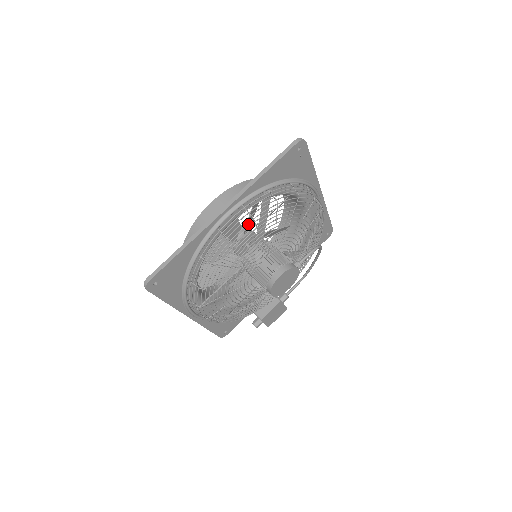
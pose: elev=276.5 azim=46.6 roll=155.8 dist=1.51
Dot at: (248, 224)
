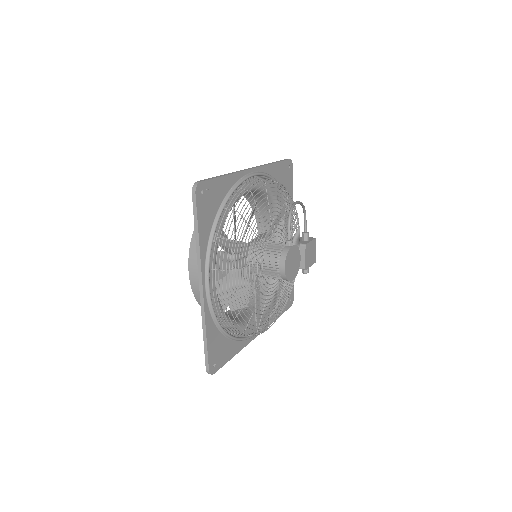
Dot at: occluded
